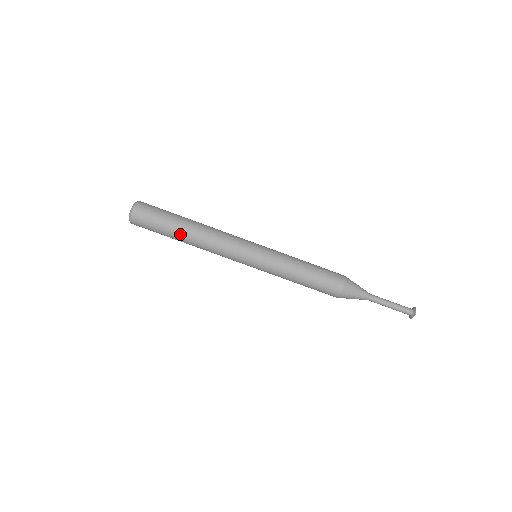
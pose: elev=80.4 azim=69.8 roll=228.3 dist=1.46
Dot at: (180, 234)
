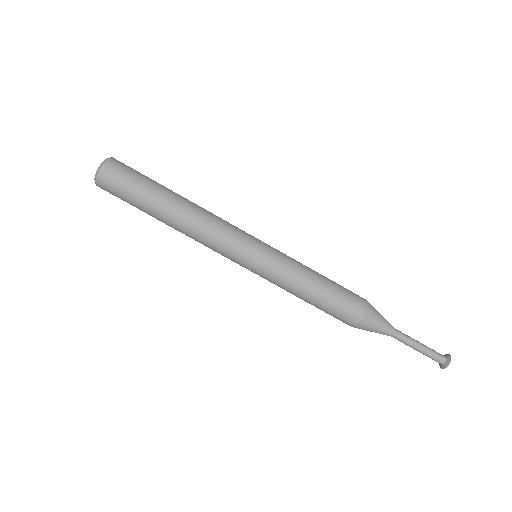
Dot at: (157, 218)
